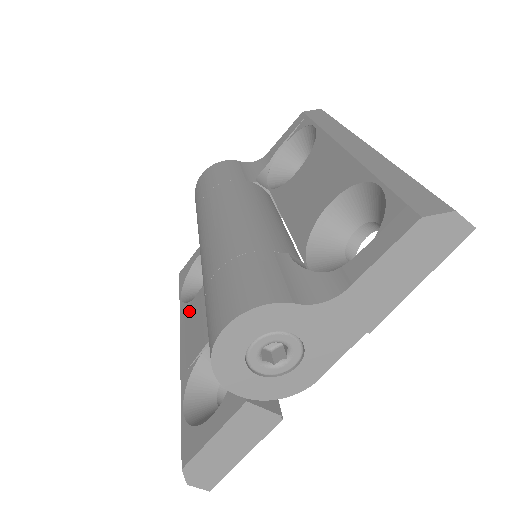
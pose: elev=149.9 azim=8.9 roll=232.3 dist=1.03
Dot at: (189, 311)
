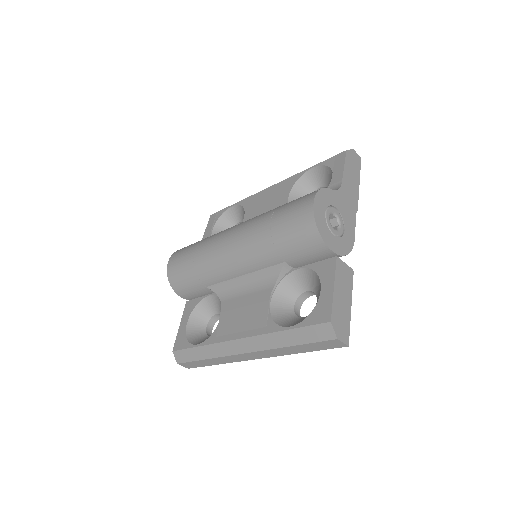
Dot at: (223, 328)
